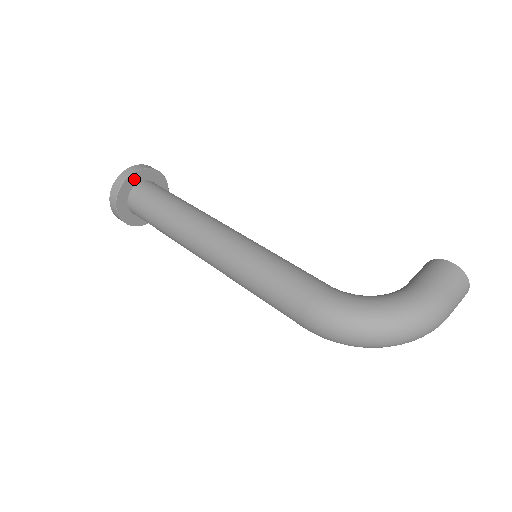
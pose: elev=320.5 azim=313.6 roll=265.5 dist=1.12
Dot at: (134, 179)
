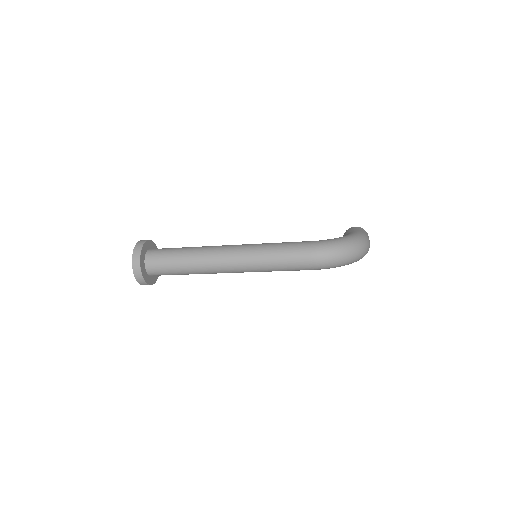
Dot at: (146, 246)
